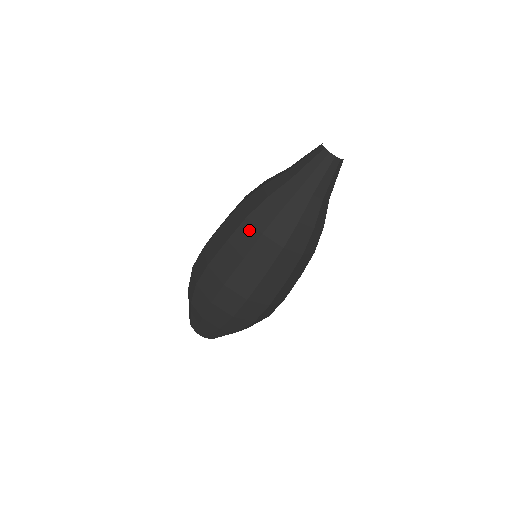
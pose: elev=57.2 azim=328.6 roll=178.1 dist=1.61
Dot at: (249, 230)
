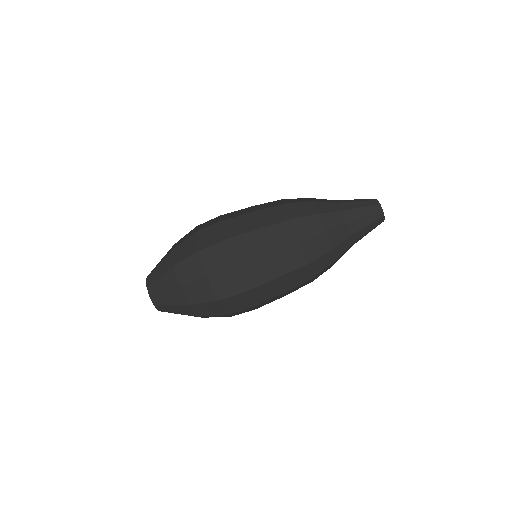
Dot at: (281, 212)
